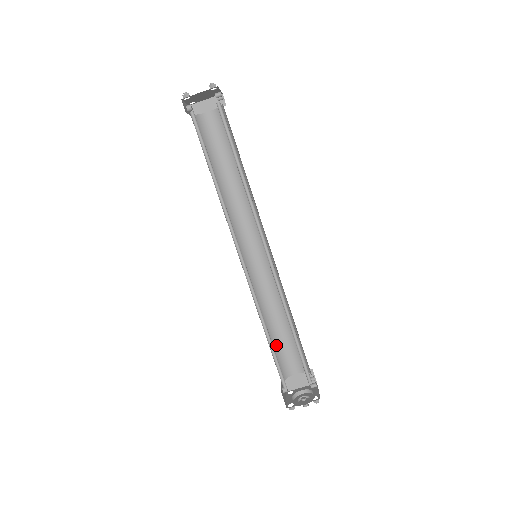
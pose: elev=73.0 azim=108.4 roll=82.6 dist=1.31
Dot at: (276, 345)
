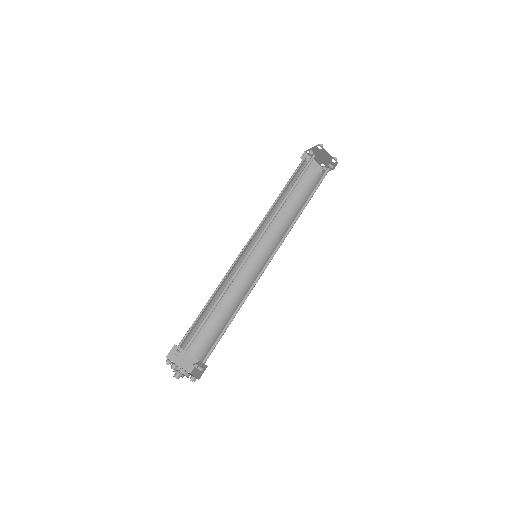
Dot at: (200, 319)
